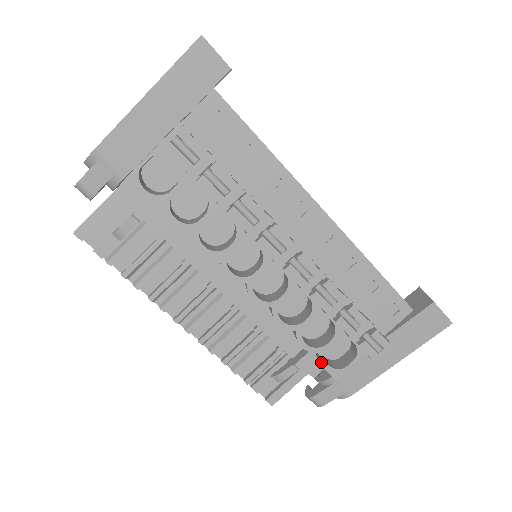
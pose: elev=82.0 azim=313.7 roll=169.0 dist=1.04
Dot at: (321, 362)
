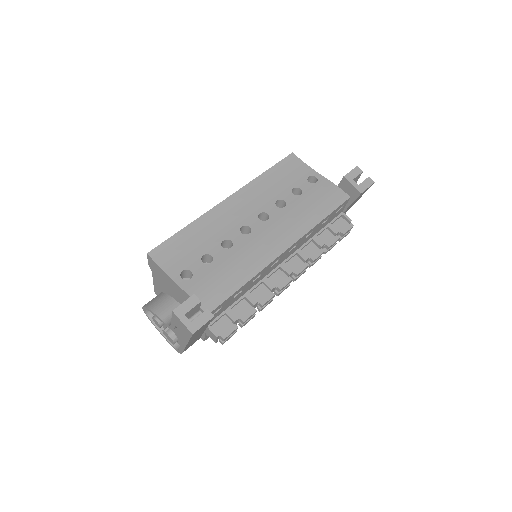
Dot at: occluded
